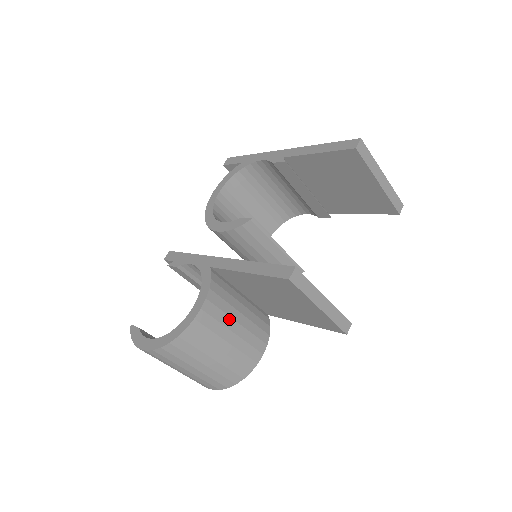
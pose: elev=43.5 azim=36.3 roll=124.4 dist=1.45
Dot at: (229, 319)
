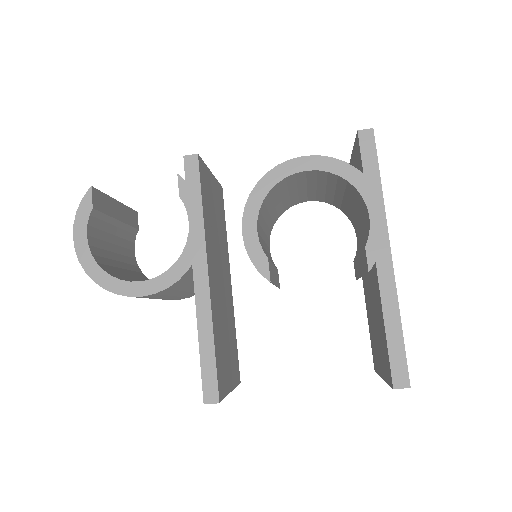
Dot at: (166, 296)
